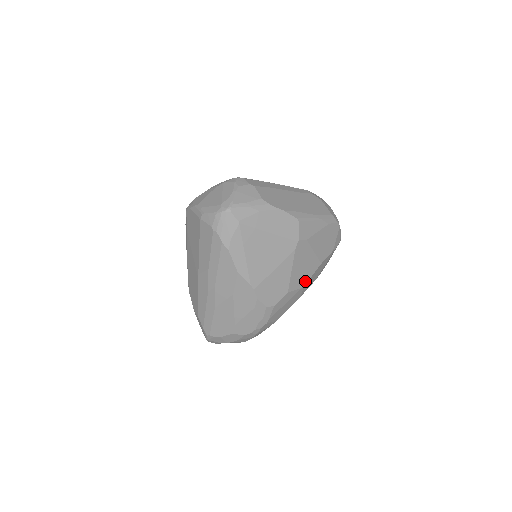
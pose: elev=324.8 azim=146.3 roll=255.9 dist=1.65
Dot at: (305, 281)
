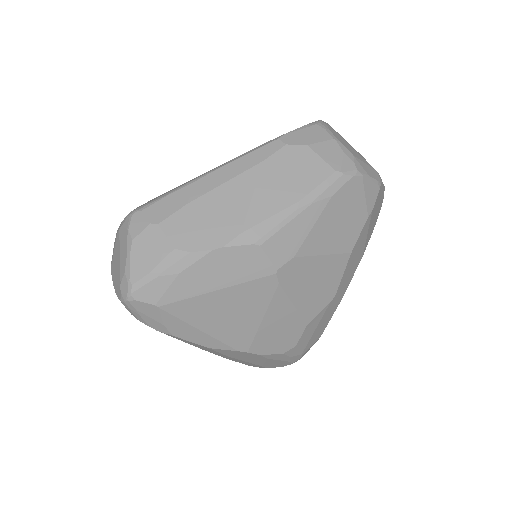
Dot at: (332, 291)
